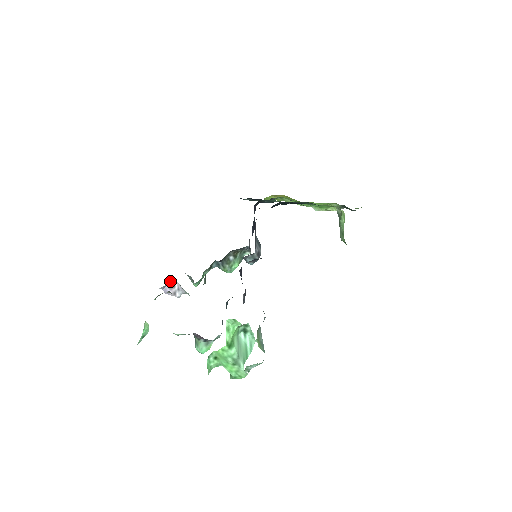
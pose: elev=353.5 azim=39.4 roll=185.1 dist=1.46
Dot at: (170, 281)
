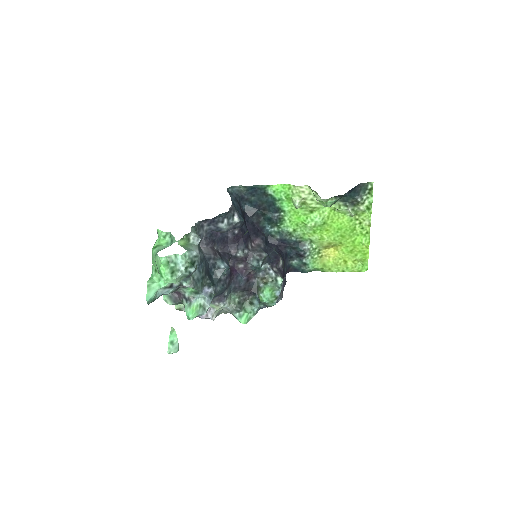
Dot at: occluded
